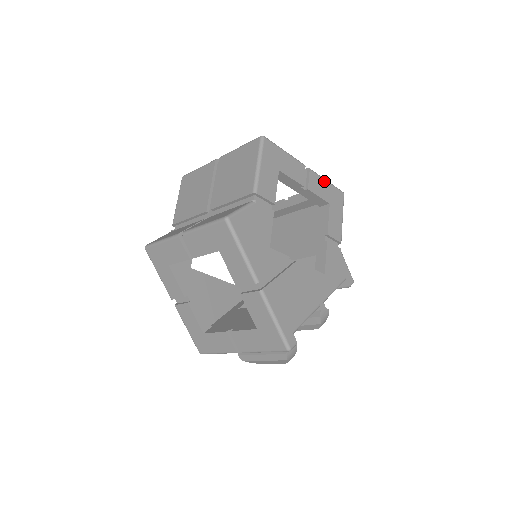
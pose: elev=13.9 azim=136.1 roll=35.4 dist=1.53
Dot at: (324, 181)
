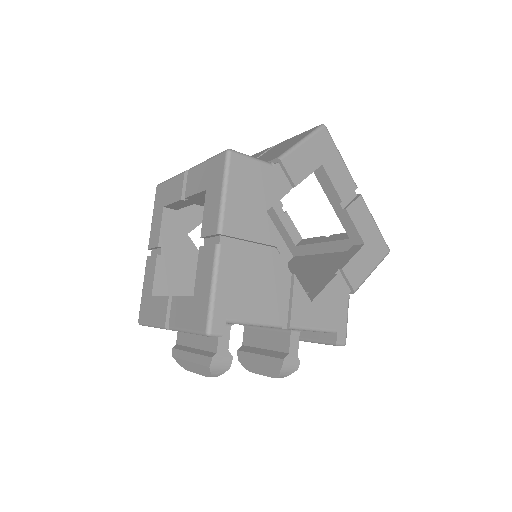
Dot at: (371, 219)
